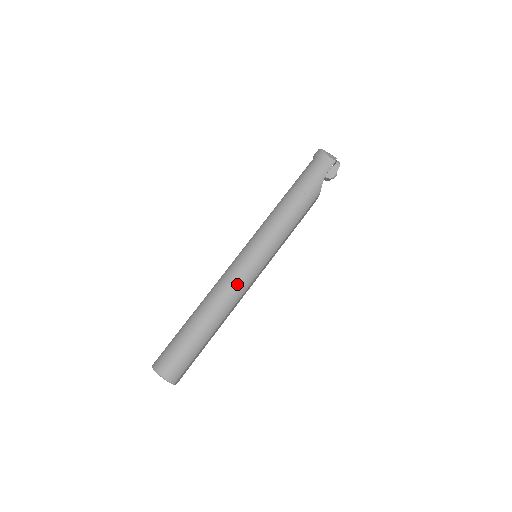
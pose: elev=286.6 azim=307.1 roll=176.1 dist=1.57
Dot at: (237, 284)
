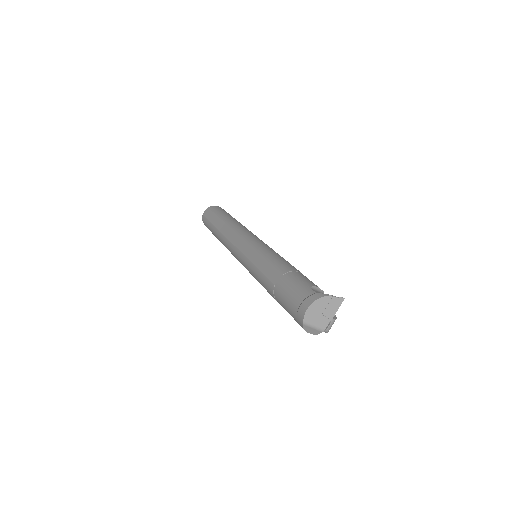
Dot at: occluded
